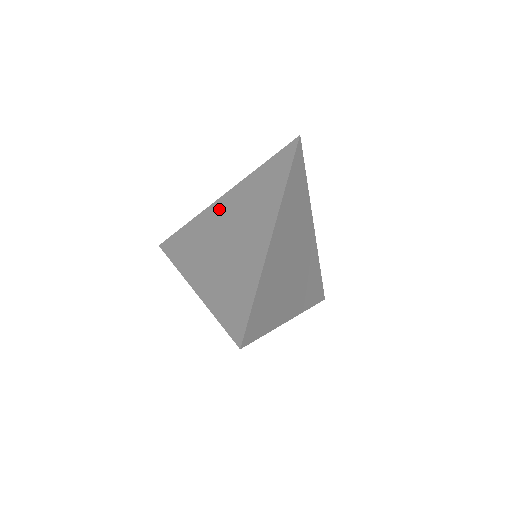
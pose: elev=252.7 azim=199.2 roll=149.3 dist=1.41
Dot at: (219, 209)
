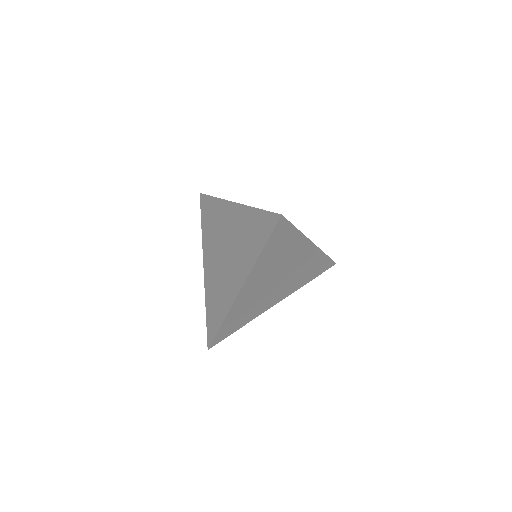
Dot at: (229, 215)
